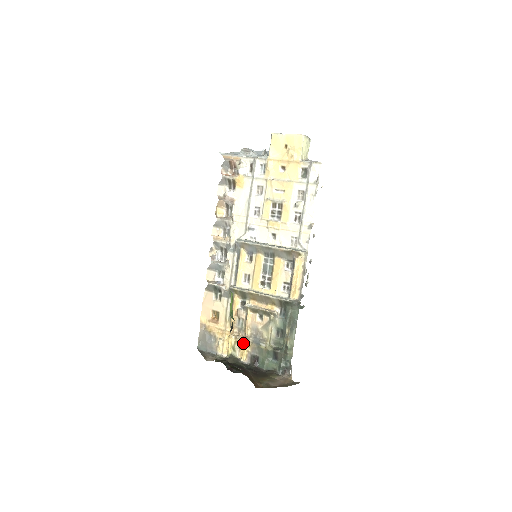
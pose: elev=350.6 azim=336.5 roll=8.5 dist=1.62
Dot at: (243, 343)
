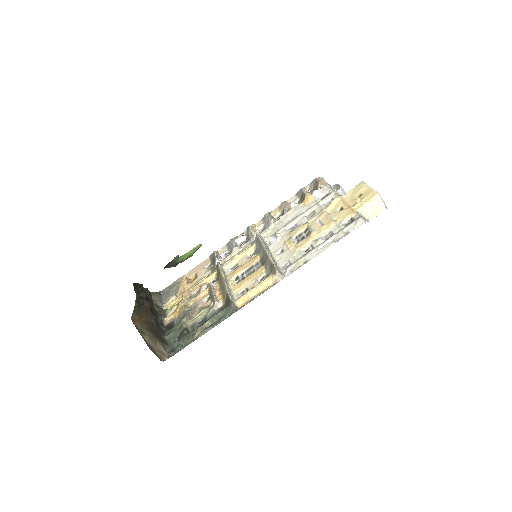
Dot at: (180, 307)
